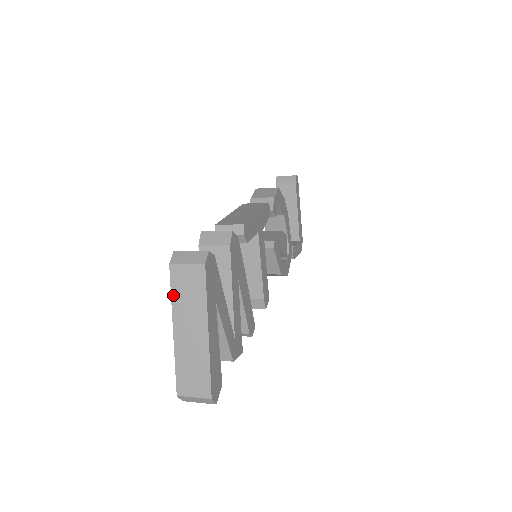
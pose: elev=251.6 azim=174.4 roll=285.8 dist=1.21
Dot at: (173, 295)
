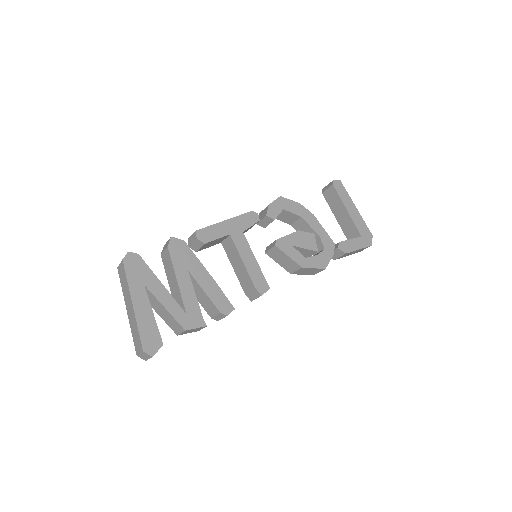
Dot at: (122, 287)
